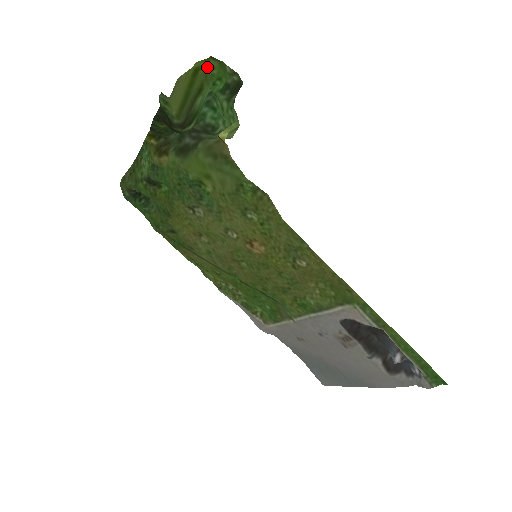
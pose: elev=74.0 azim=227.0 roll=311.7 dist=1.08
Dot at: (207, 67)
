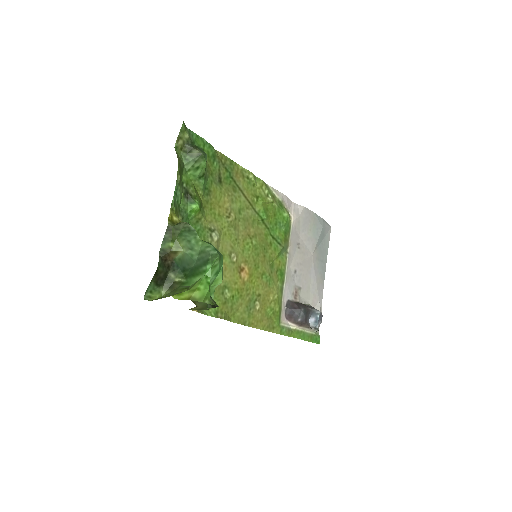
Dot at: (190, 292)
